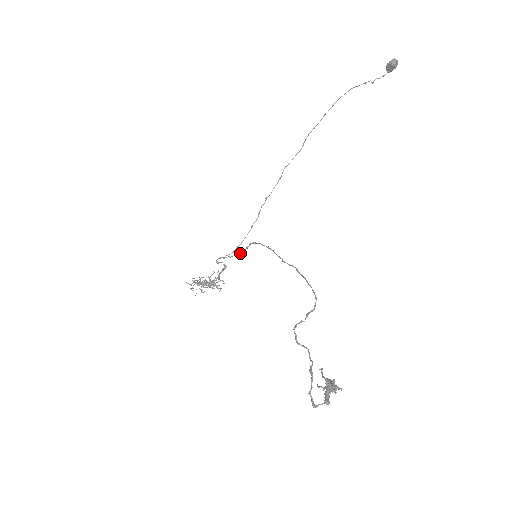
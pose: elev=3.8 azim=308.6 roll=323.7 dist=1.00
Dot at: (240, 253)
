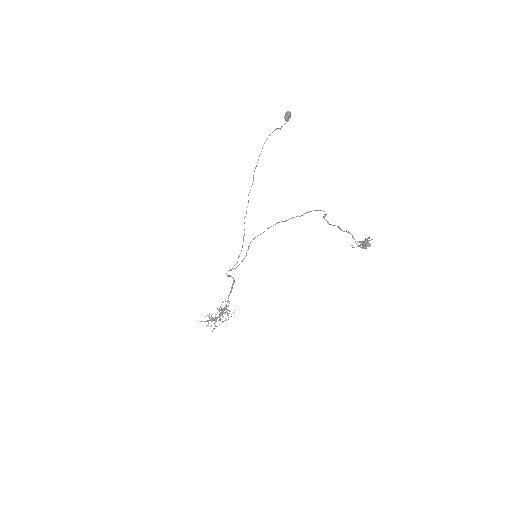
Dot at: (243, 259)
